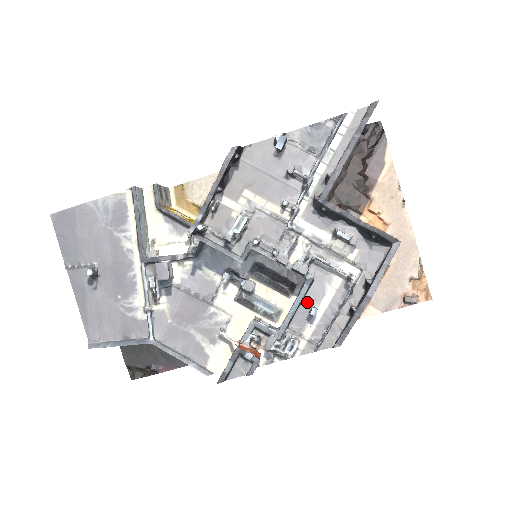
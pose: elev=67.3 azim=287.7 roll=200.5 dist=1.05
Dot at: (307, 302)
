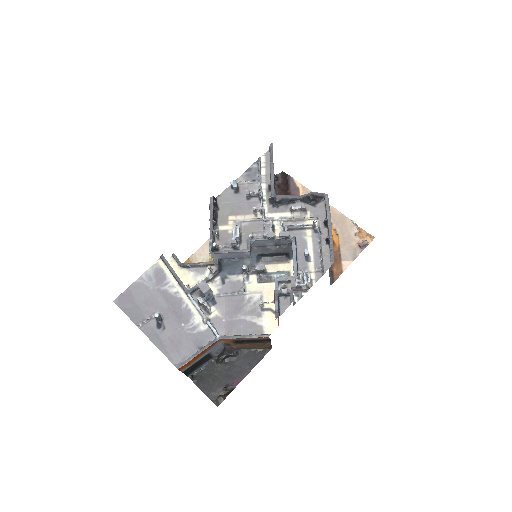
Dot at: (300, 252)
